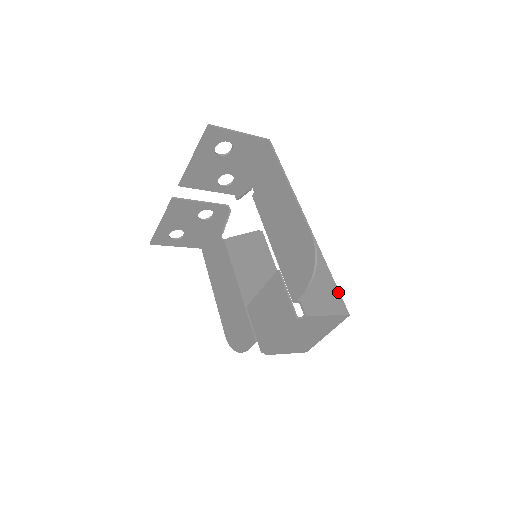
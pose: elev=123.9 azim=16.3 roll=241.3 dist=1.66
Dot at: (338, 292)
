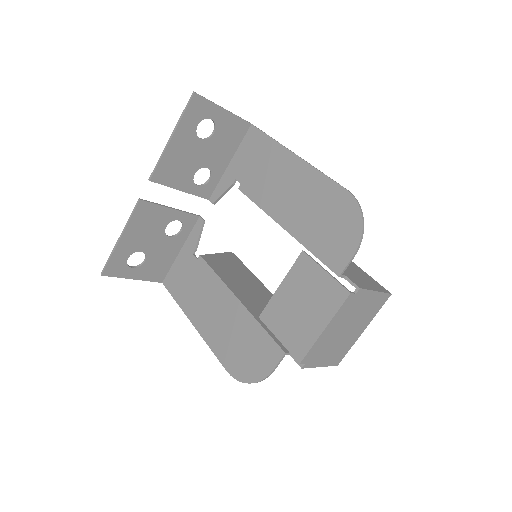
Dot at: (367, 274)
